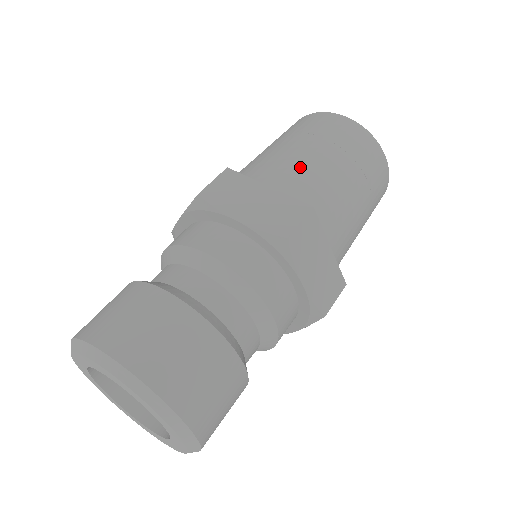
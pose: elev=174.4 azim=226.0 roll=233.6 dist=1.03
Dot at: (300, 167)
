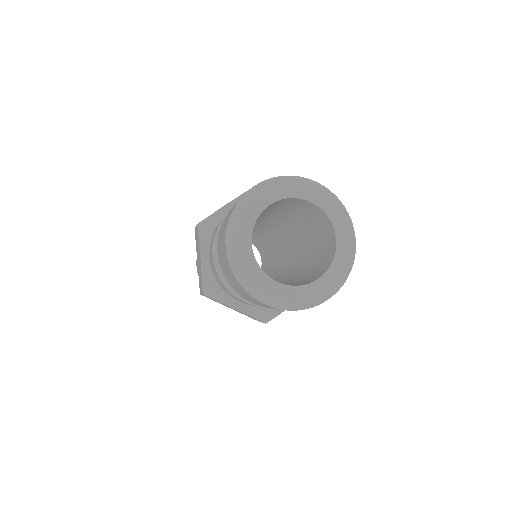
Dot at: occluded
